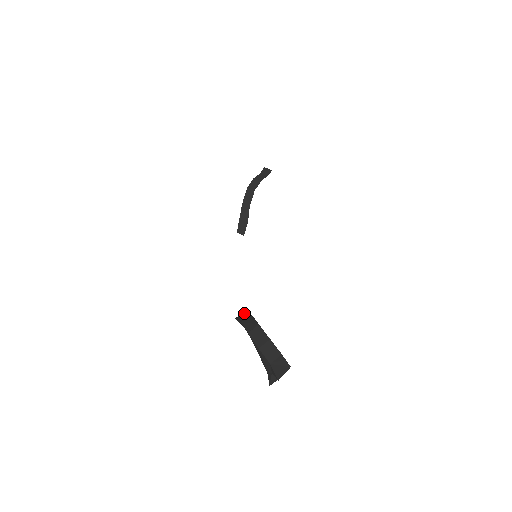
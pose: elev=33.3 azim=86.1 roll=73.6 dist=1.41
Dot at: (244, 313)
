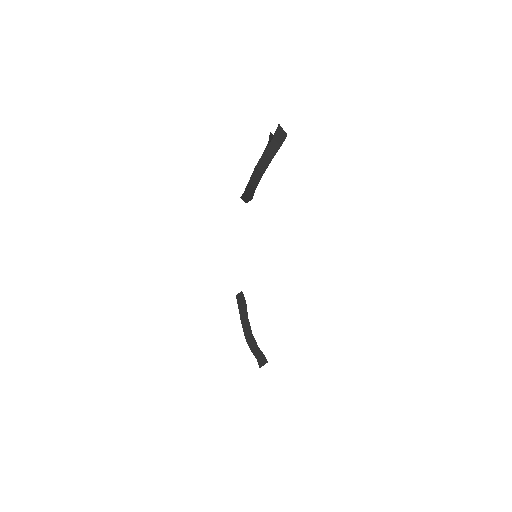
Dot at: (243, 301)
